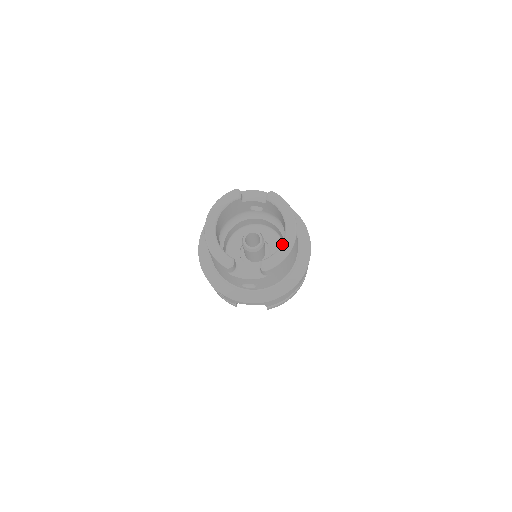
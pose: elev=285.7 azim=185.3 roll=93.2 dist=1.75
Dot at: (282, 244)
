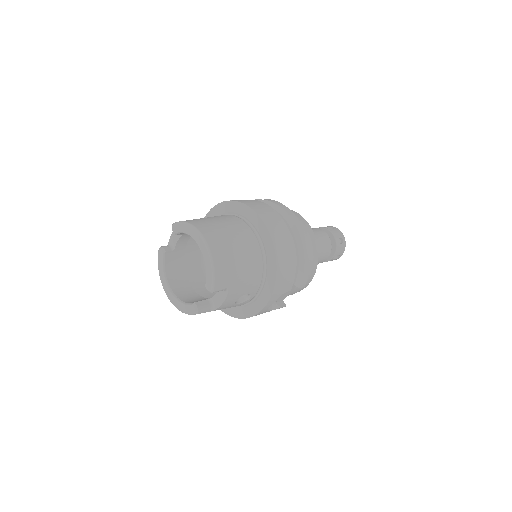
Dot at: (204, 259)
